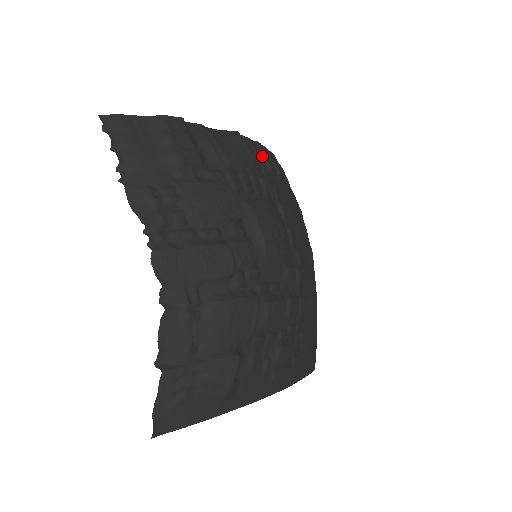
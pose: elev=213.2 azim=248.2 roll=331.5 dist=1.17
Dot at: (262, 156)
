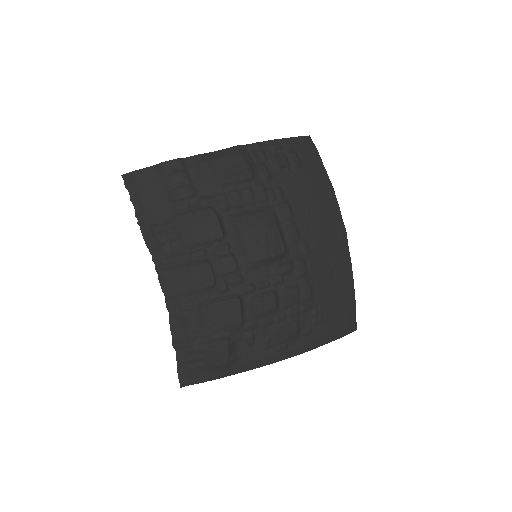
Dot at: (272, 155)
